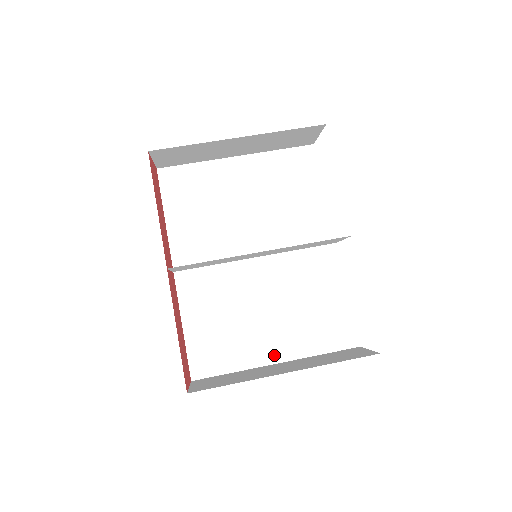
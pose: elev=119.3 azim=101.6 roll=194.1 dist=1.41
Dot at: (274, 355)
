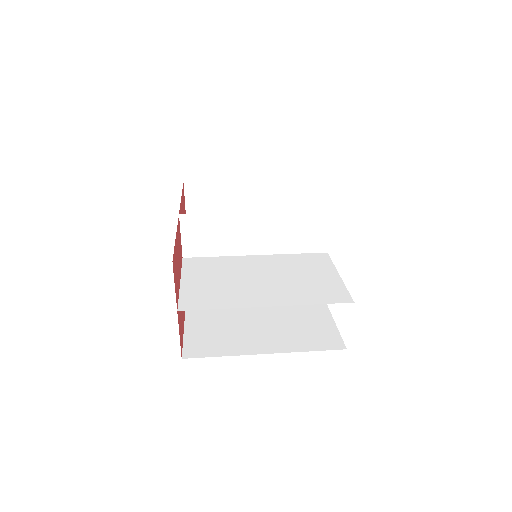
Dot at: (265, 302)
